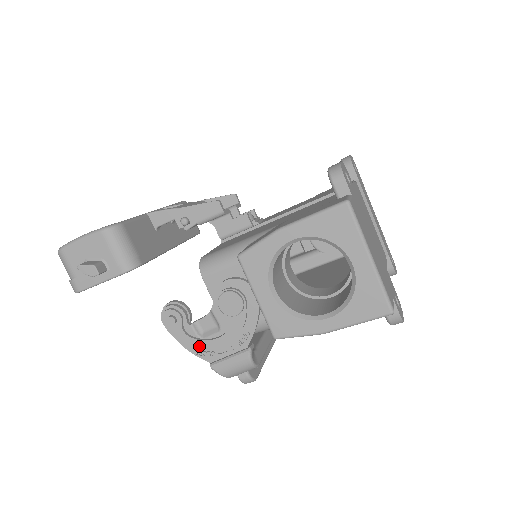
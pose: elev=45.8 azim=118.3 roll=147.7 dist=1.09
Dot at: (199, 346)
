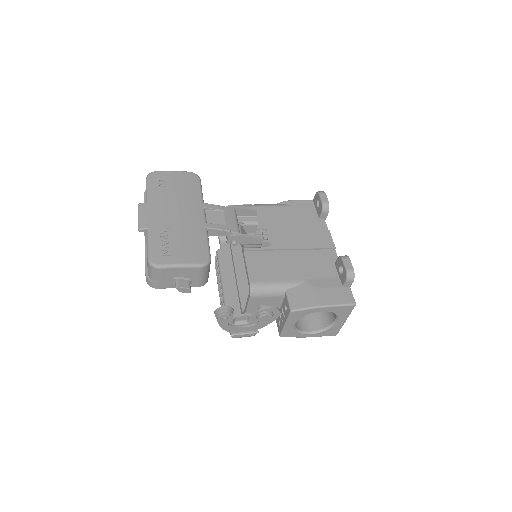
Dot at: (232, 329)
